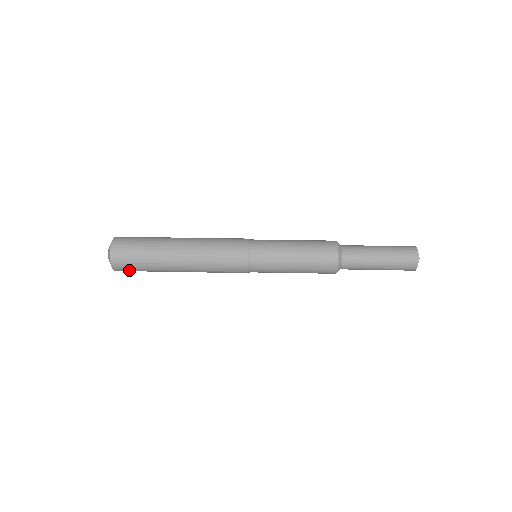
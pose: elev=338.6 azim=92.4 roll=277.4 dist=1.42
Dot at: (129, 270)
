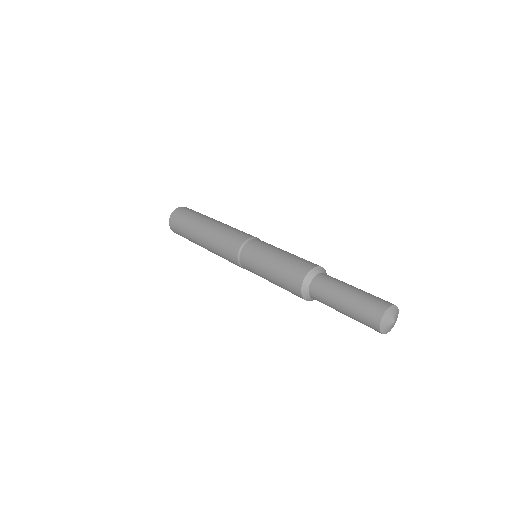
Dot at: occluded
